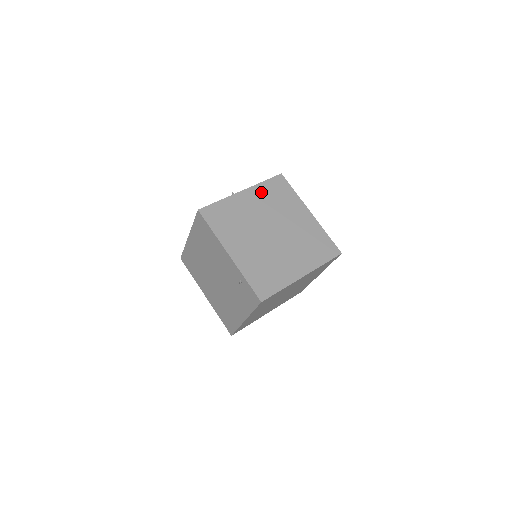
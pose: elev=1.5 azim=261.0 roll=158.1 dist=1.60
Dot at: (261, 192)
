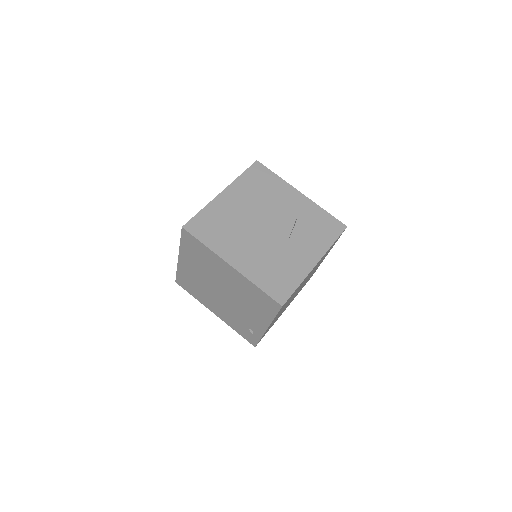
Dot at: occluded
